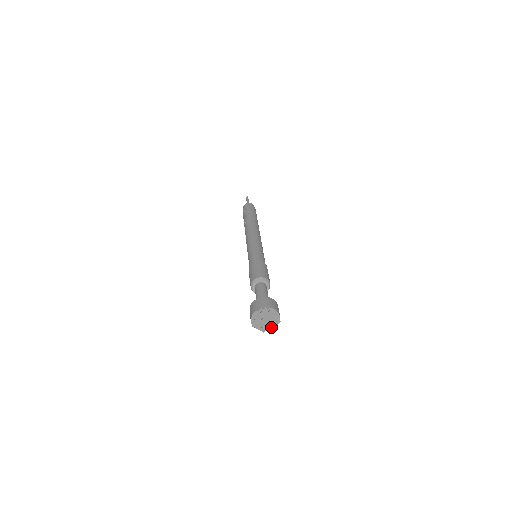
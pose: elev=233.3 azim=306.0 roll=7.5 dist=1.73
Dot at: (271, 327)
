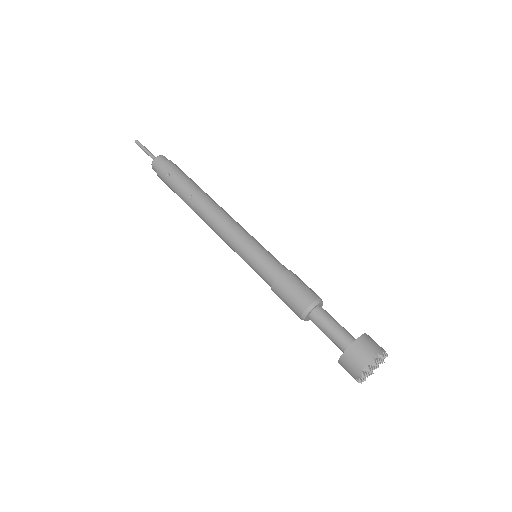
Dot at: occluded
